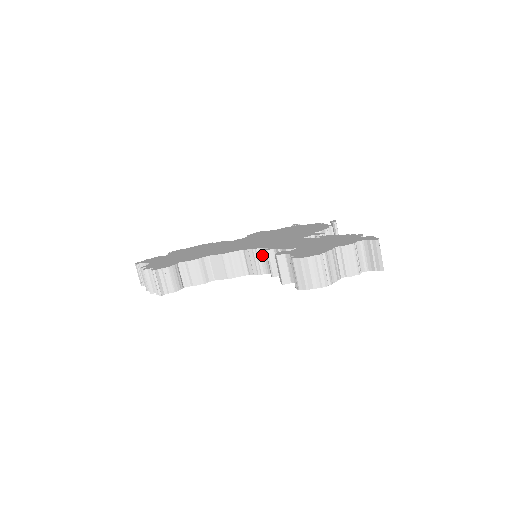
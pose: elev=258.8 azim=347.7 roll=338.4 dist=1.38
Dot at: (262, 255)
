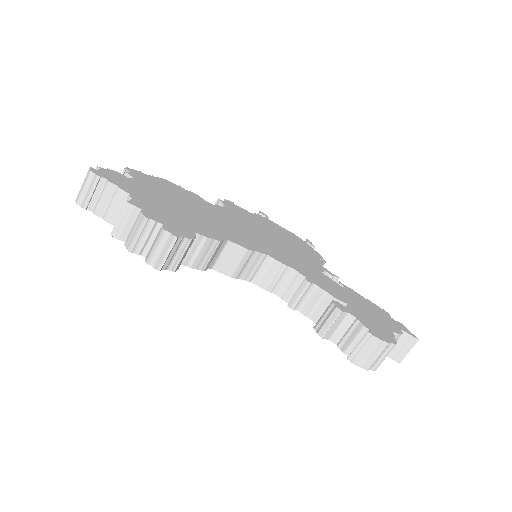
Dot at: (287, 275)
